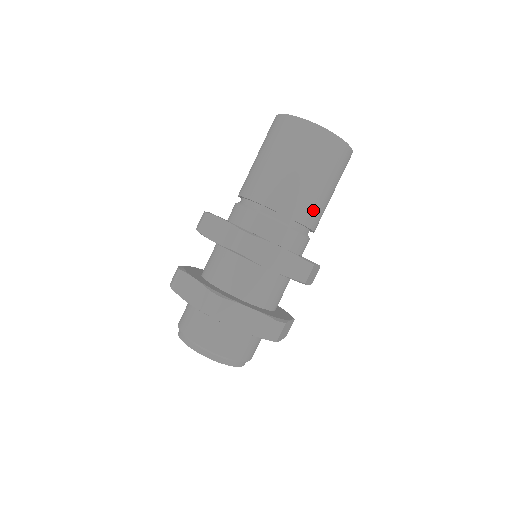
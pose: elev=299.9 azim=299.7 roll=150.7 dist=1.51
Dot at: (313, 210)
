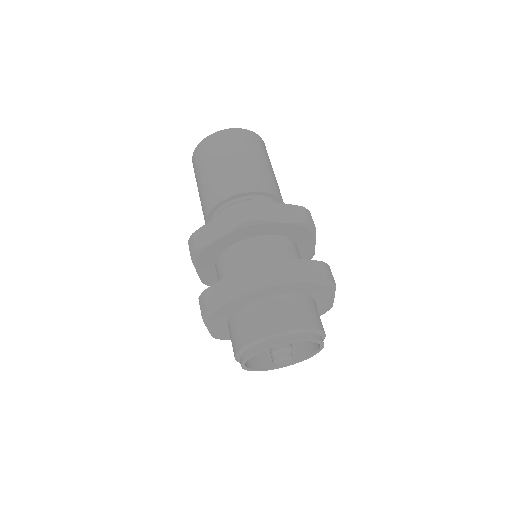
Dot at: (274, 185)
